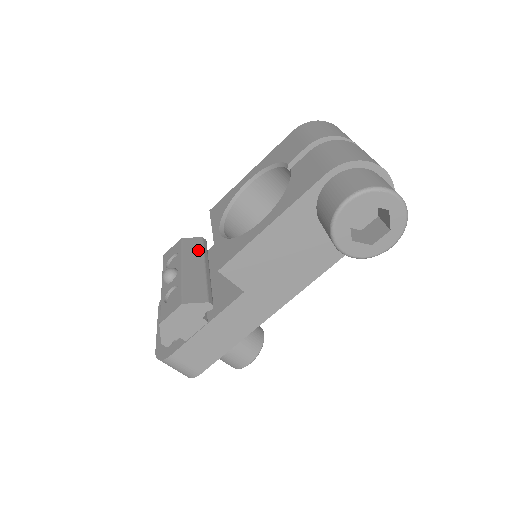
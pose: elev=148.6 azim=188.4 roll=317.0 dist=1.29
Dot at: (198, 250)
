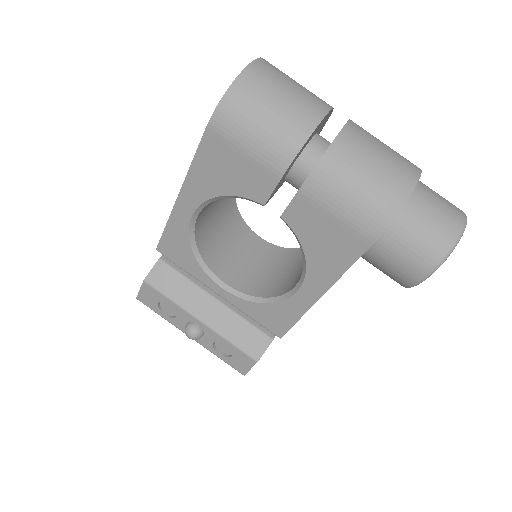
Dot at: (182, 284)
